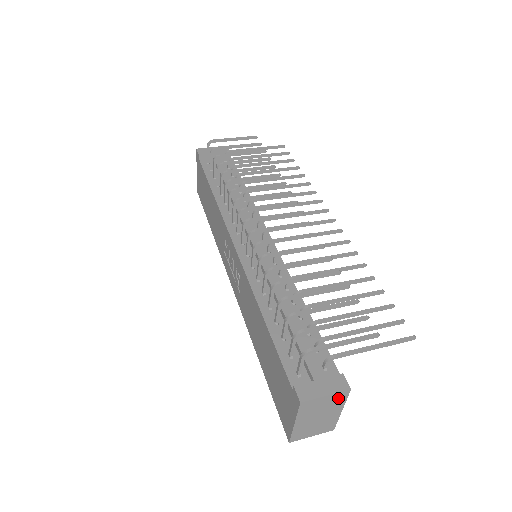
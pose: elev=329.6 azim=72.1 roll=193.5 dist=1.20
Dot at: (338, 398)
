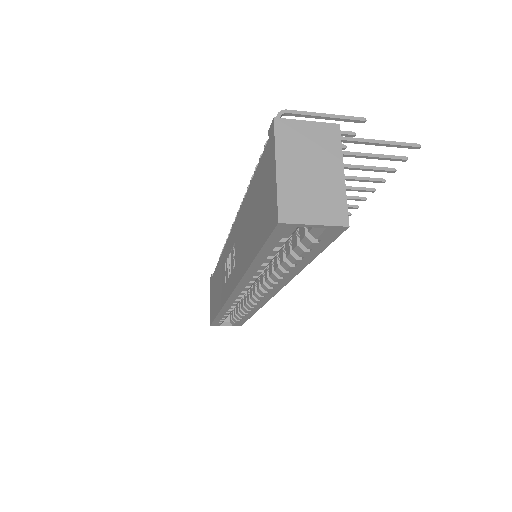
Dot at: (327, 136)
